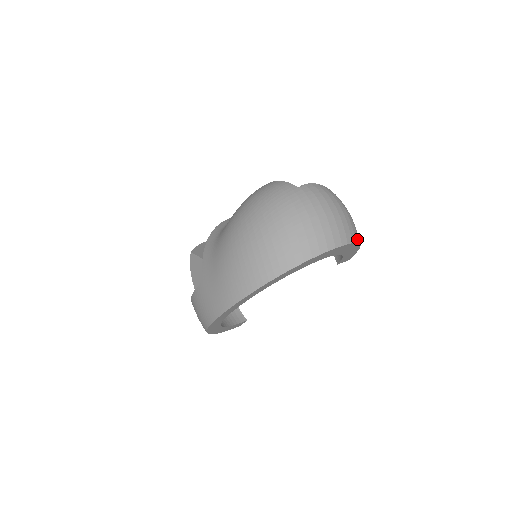
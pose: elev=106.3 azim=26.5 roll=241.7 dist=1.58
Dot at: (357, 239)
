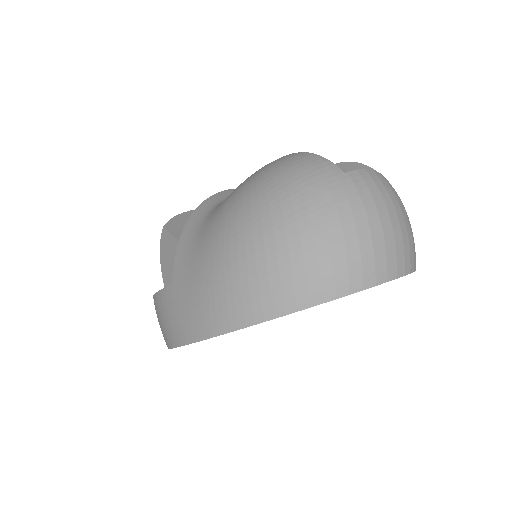
Dot at: (415, 265)
